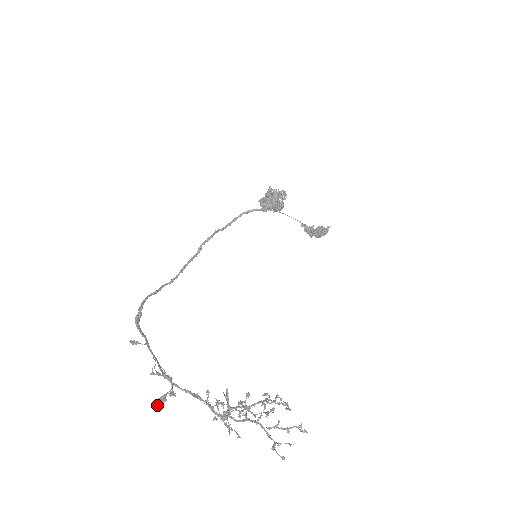
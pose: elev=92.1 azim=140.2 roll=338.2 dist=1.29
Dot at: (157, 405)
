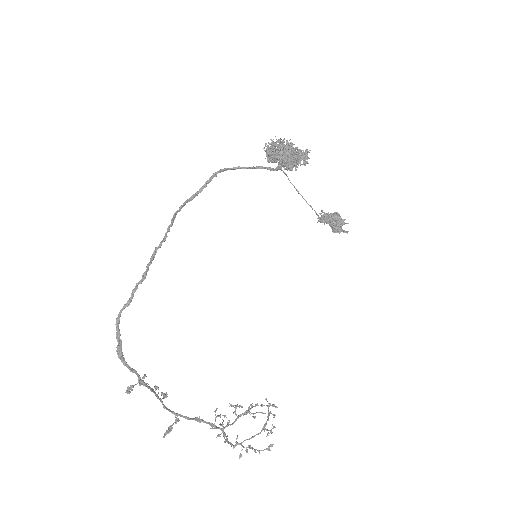
Dot at: occluded
